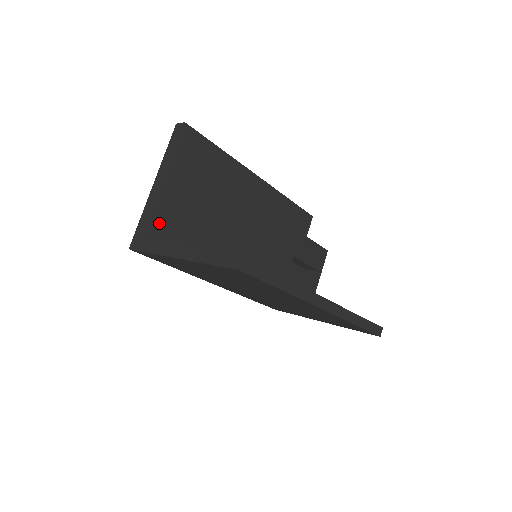
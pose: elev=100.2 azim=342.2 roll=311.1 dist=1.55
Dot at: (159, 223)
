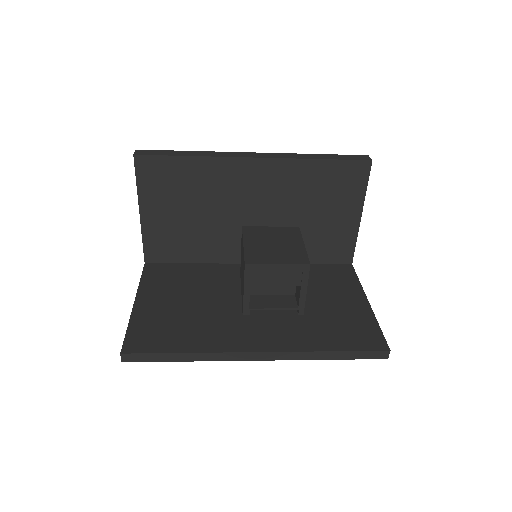
Dot at: (154, 246)
